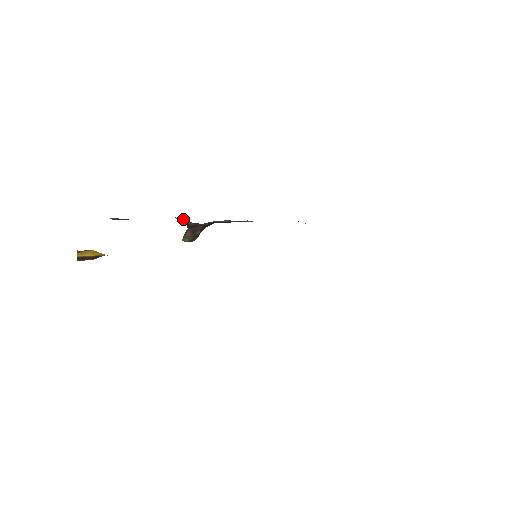
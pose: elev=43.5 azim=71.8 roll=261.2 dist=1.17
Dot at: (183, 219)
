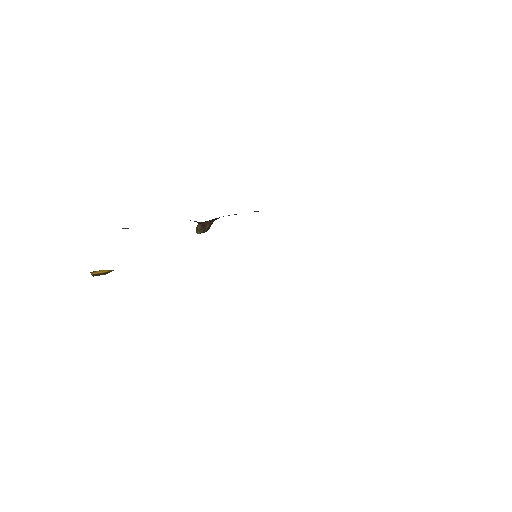
Dot at: occluded
